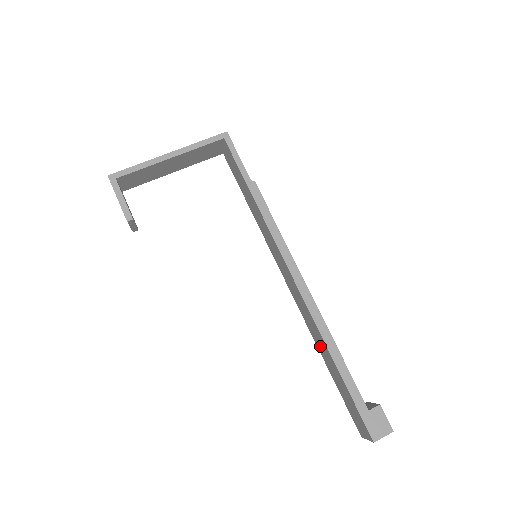
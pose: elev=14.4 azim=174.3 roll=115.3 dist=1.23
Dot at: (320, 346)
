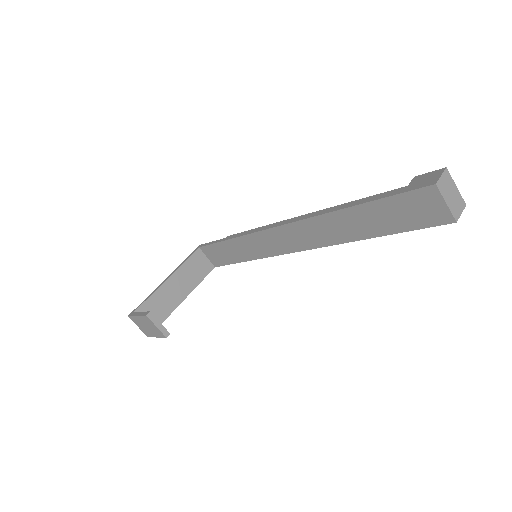
Dot at: (345, 231)
